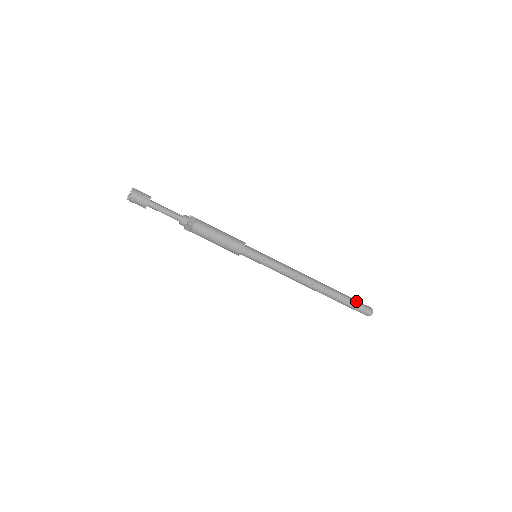
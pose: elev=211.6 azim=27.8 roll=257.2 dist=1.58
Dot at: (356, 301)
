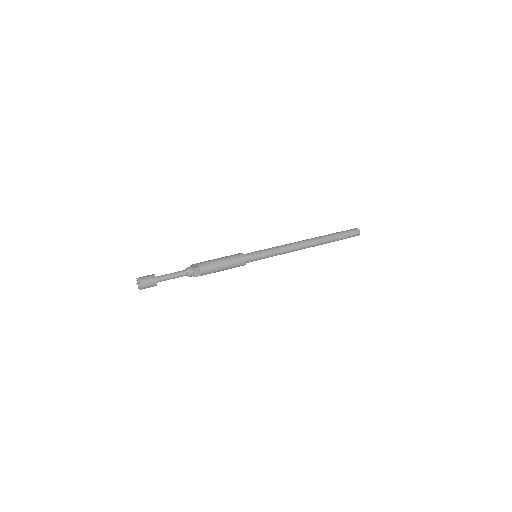
Dot at: (342, 231)
